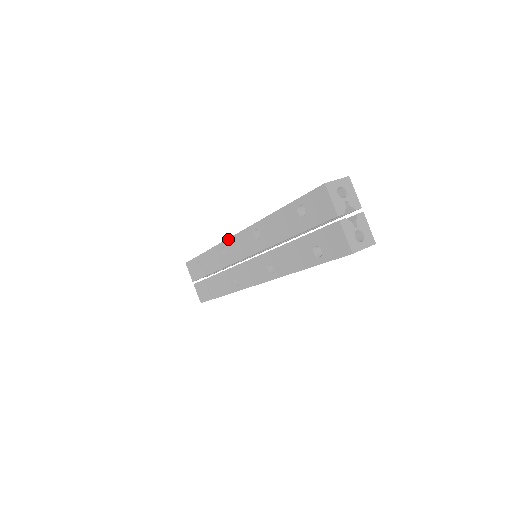
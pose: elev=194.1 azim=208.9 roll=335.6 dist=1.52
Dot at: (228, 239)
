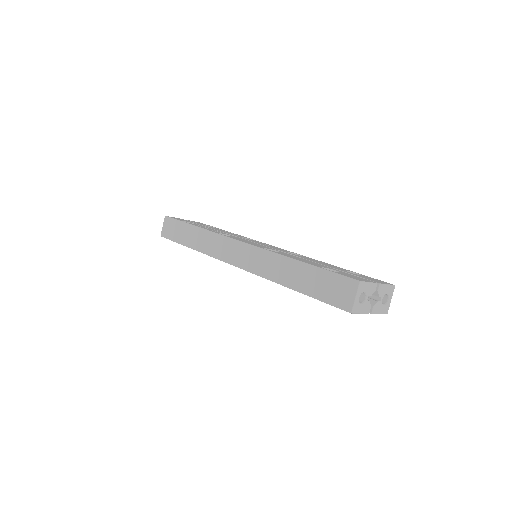
Dot at: occluded
